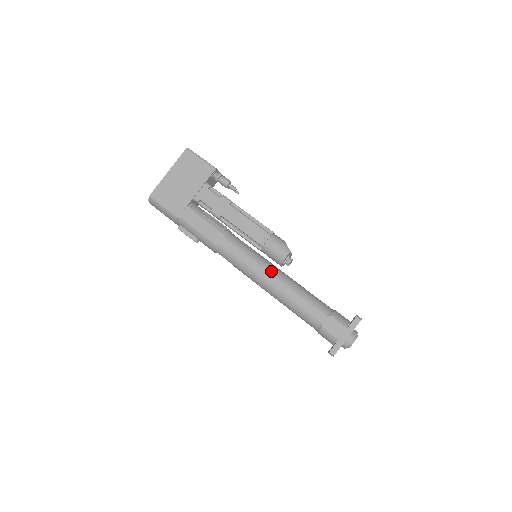
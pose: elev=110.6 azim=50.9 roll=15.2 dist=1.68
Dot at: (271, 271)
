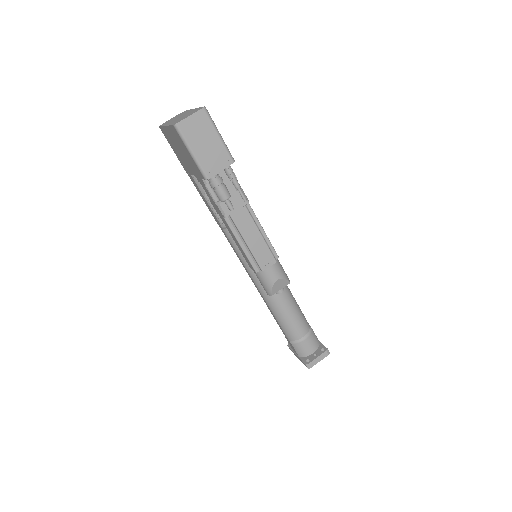
Dot at: (257, 284)
